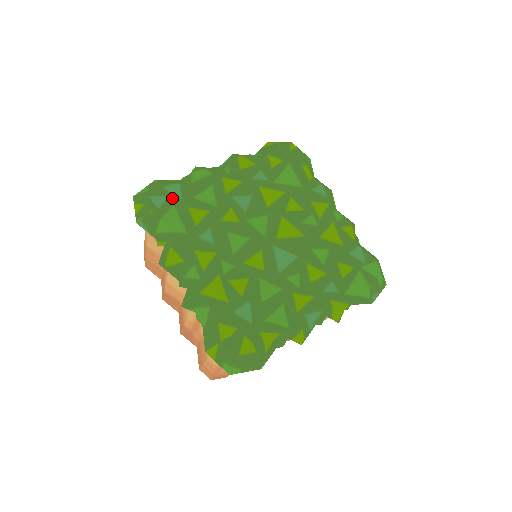
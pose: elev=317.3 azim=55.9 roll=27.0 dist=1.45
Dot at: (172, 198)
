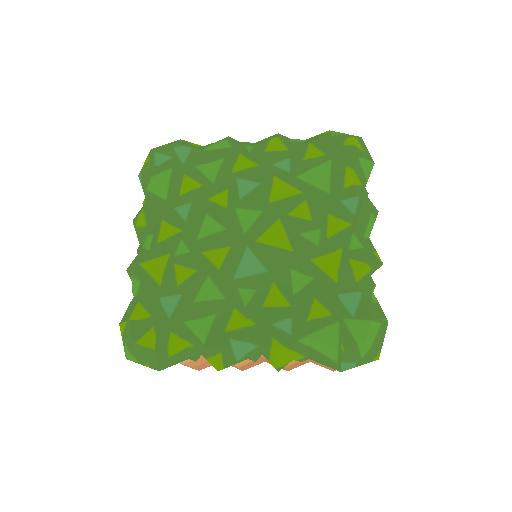
Dot at: (175, 160)
